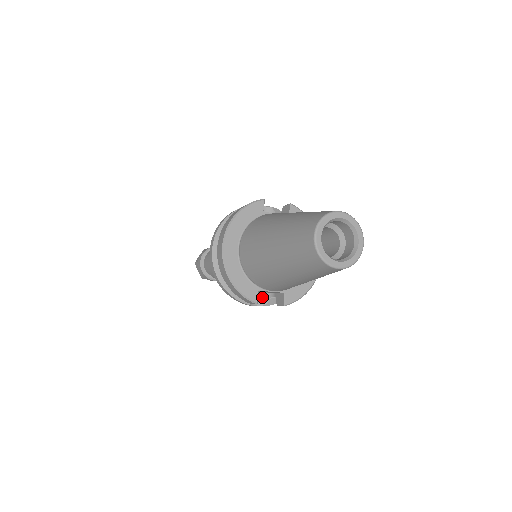
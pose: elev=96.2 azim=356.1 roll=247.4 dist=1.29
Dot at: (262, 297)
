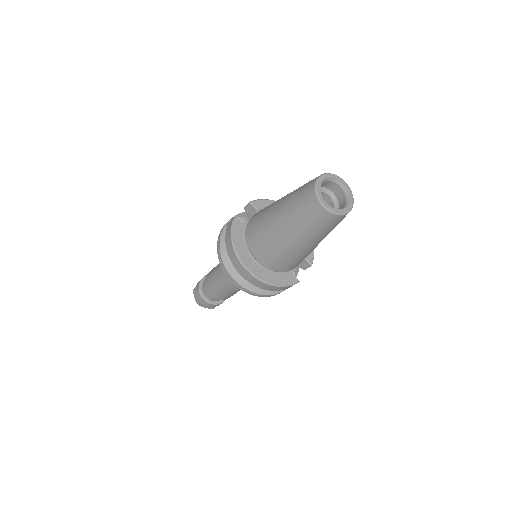
Dot at: occluded
